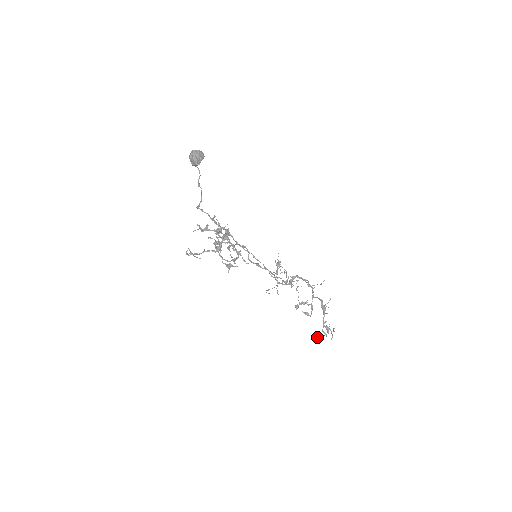
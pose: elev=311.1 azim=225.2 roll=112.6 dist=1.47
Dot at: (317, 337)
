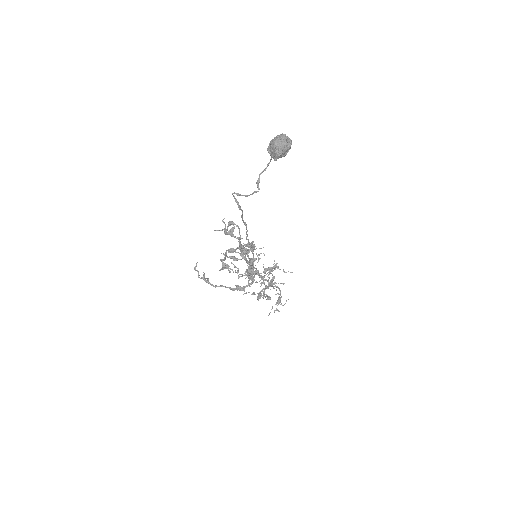
Dot at: (245, 293)
